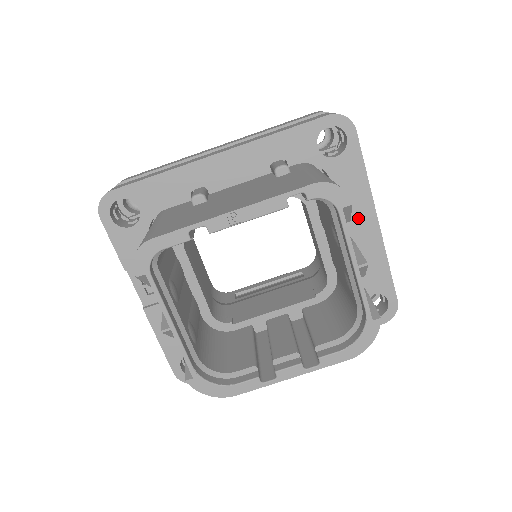
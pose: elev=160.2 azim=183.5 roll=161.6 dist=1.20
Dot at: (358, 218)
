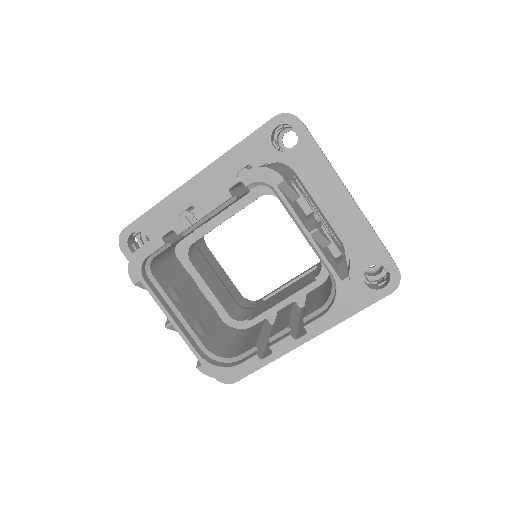
Dot at: (331, 198)
